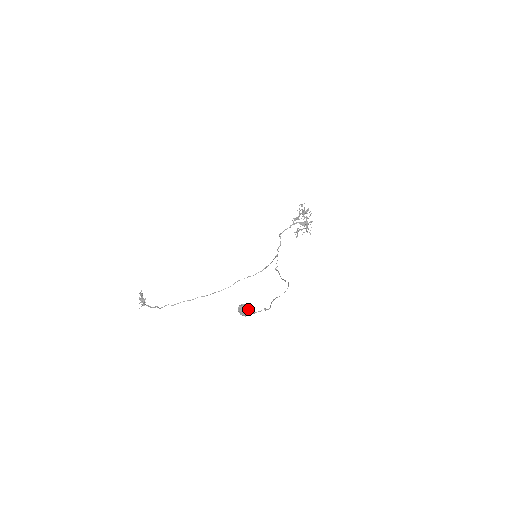
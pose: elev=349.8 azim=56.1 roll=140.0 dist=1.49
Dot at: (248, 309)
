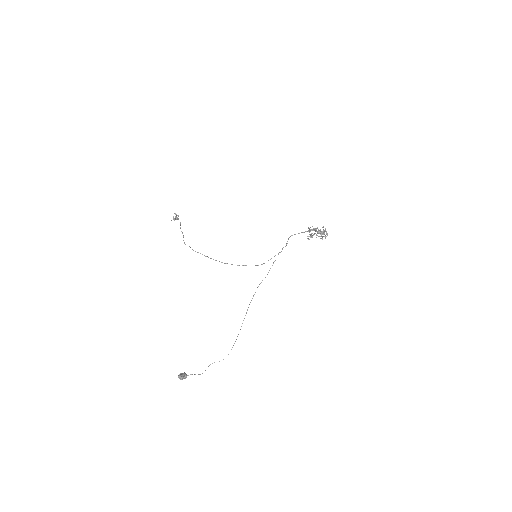
Dot at: occluded
